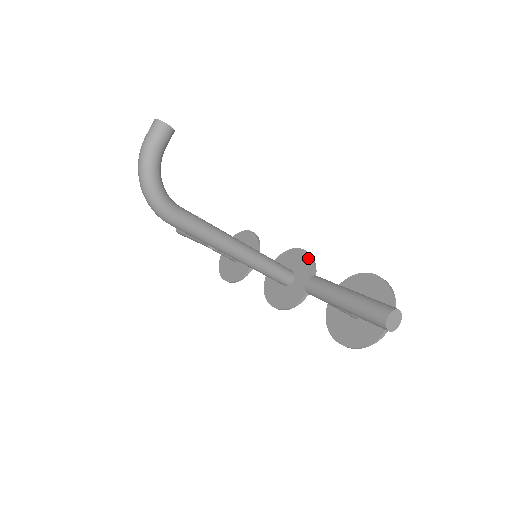
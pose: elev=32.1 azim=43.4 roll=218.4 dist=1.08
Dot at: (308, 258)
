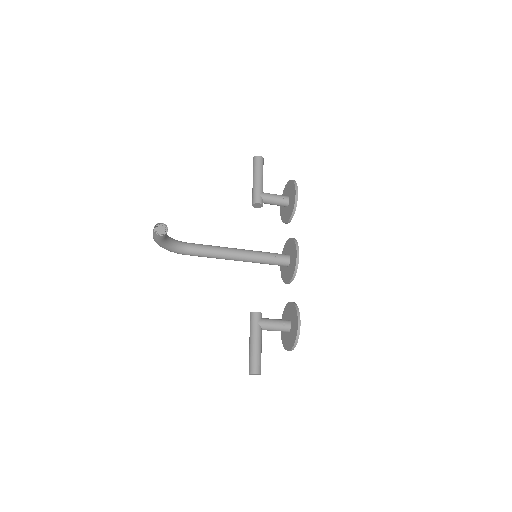
Dot at: (295, 264)
